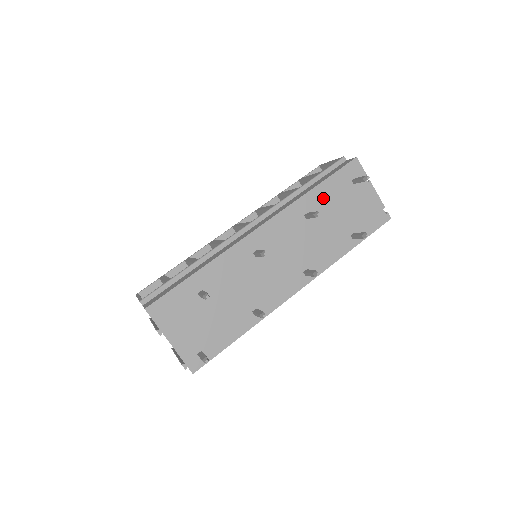
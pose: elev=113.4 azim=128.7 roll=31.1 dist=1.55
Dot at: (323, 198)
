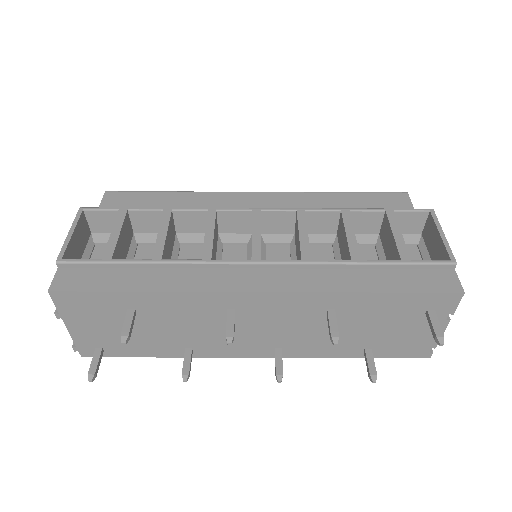
Dot at: (370, 306)
